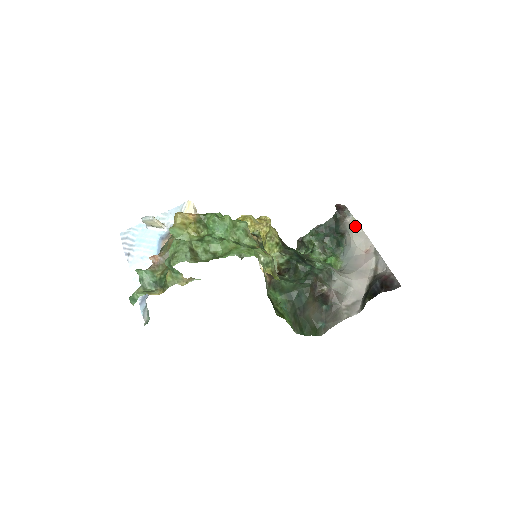
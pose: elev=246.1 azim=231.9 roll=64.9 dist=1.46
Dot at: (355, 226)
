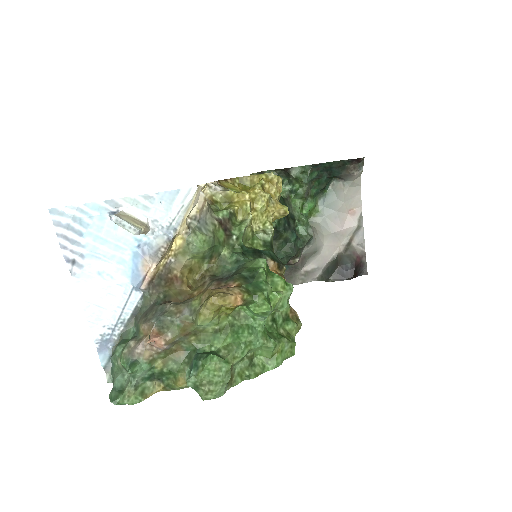
Dot at: (357, 179)
